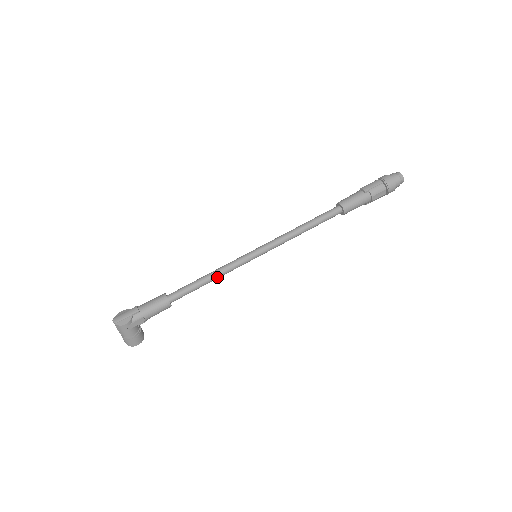
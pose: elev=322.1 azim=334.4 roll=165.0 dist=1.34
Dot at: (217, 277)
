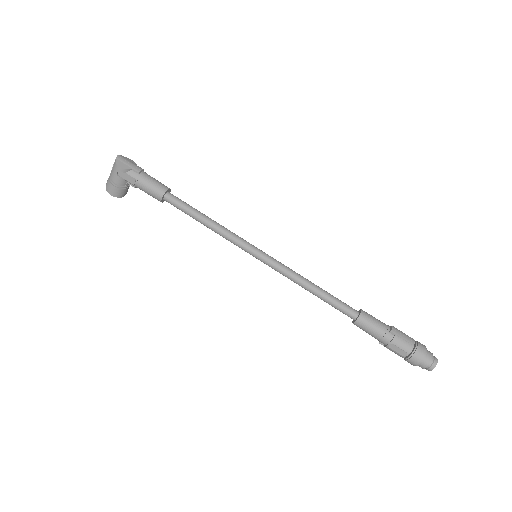
Dot at: (213, 228)
